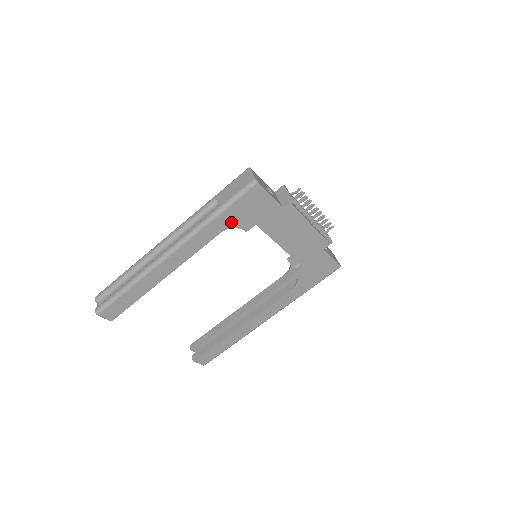
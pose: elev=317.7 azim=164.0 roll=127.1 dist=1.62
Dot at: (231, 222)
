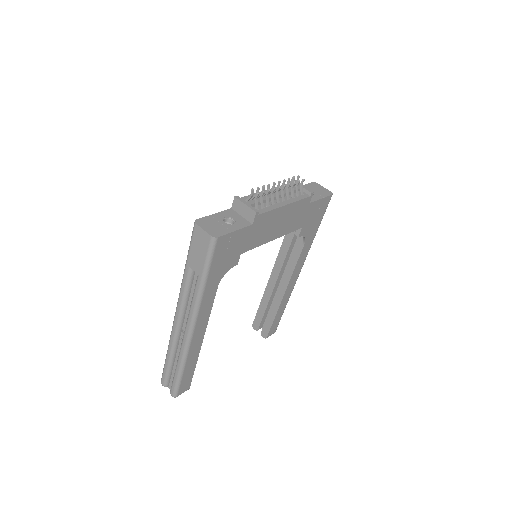
Dot at: (220, 274)
